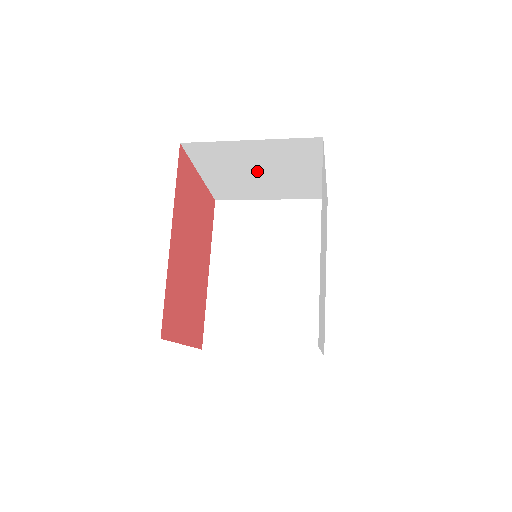
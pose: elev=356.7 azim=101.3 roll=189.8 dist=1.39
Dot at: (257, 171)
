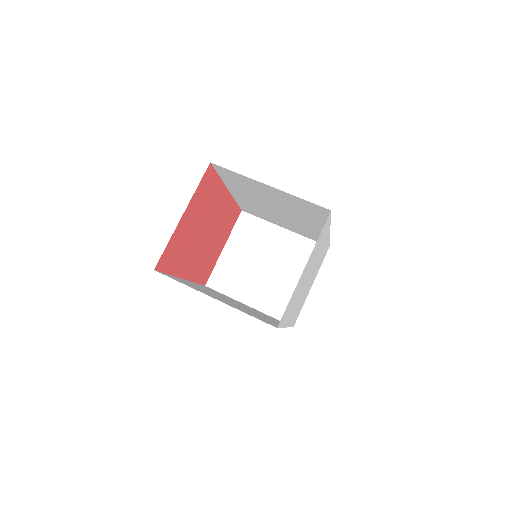
Dot at: occluded
